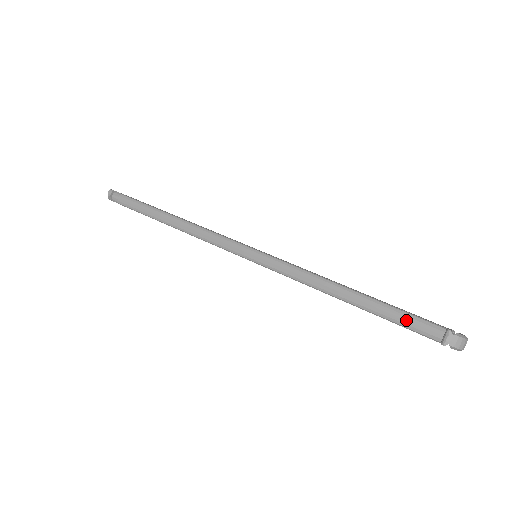
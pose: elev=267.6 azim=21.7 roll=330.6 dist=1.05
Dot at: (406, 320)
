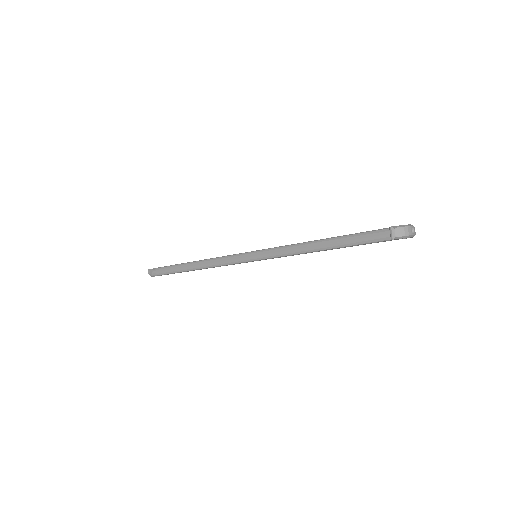
Dot at: (364, 238)
